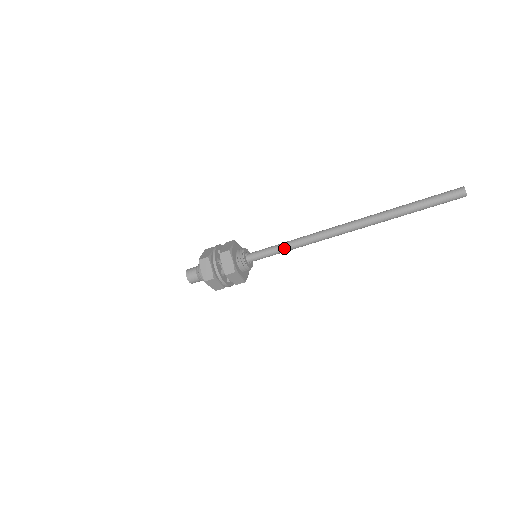
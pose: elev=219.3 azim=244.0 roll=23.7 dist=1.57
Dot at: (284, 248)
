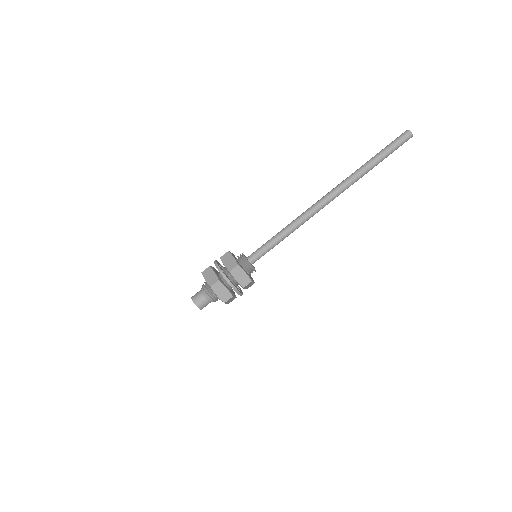
Dot at: (278, 233)
